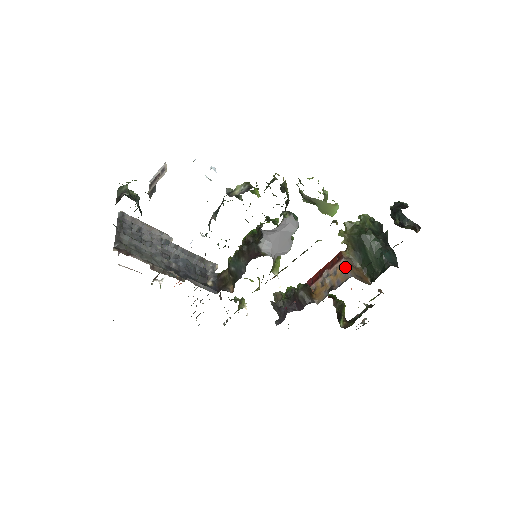
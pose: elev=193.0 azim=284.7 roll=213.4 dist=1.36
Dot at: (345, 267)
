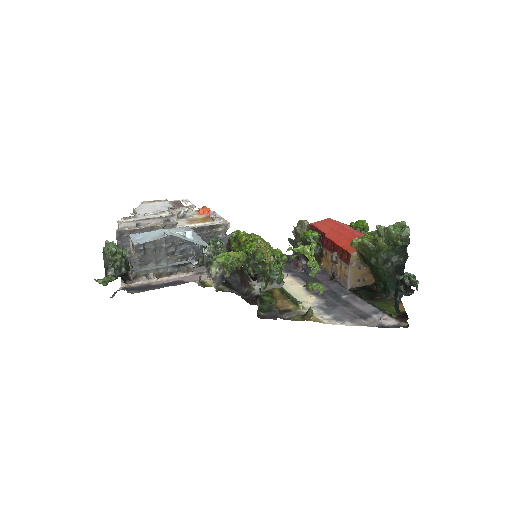
Dot at: (347, 275)
